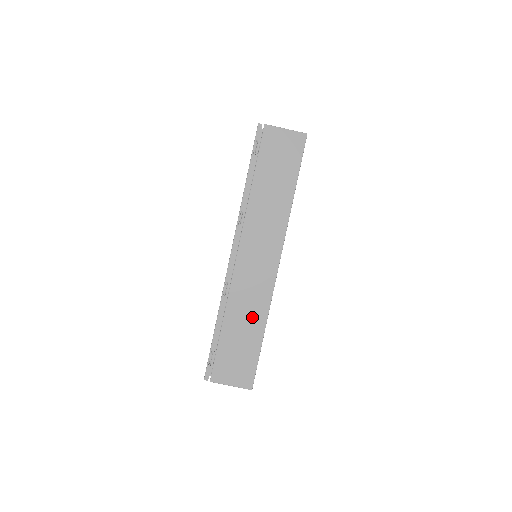
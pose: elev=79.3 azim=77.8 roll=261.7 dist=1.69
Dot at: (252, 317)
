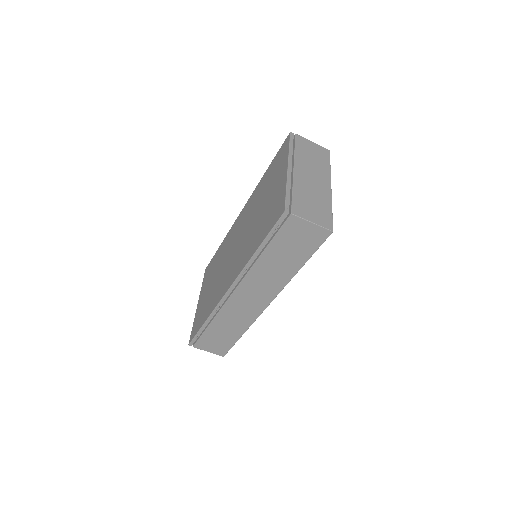
Dot at: (235, 327)
